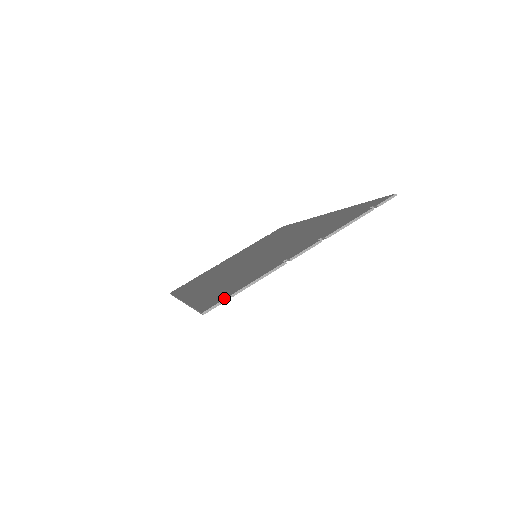
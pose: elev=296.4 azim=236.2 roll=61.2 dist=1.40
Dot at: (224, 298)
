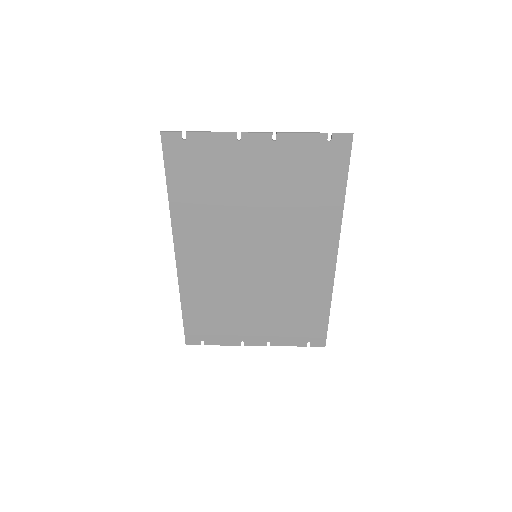
Dot at: (181, 133)
